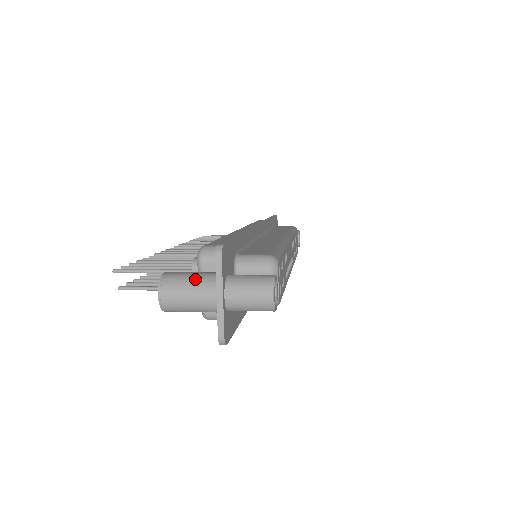
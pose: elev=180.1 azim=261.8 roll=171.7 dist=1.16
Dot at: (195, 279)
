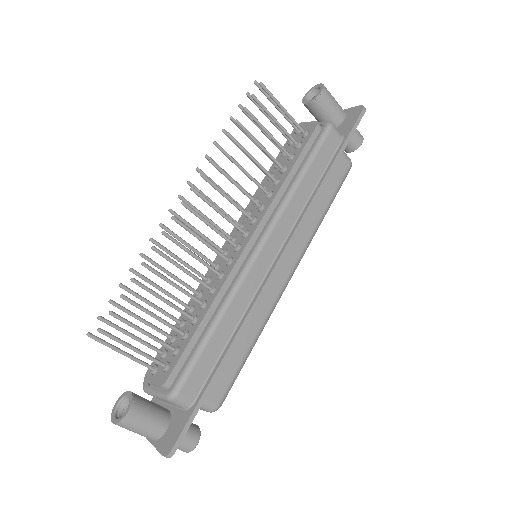
Dot at: occluded
